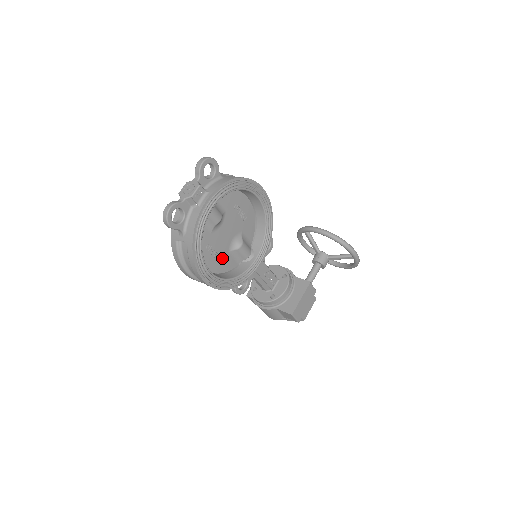
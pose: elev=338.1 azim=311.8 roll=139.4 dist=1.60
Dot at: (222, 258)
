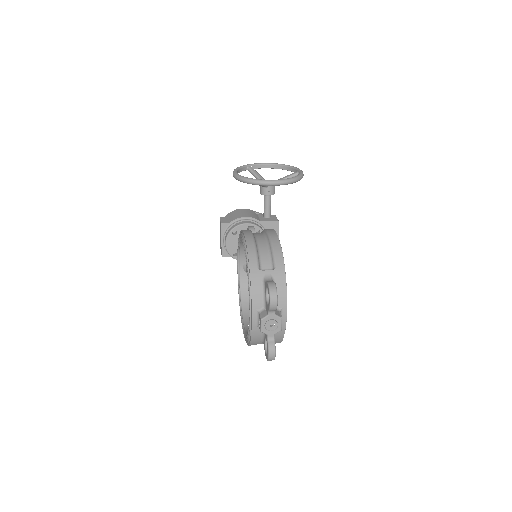
Dot at: occluded
